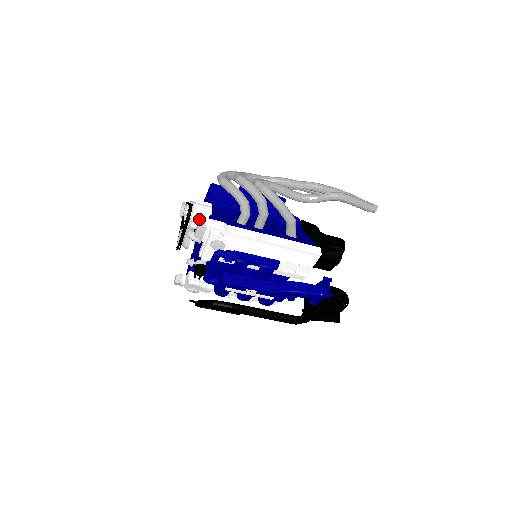
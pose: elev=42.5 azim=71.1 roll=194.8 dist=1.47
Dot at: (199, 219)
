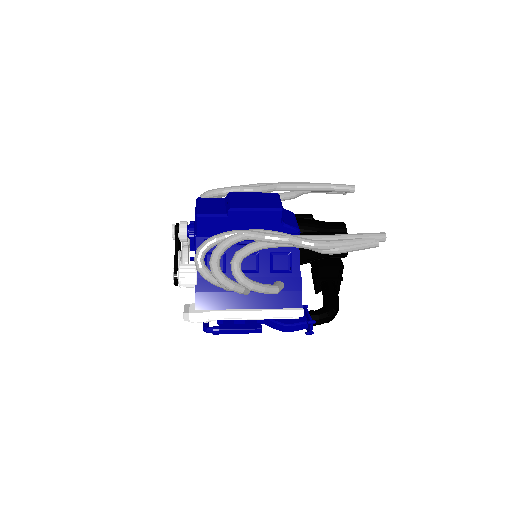
Dot at: (183, 315)
